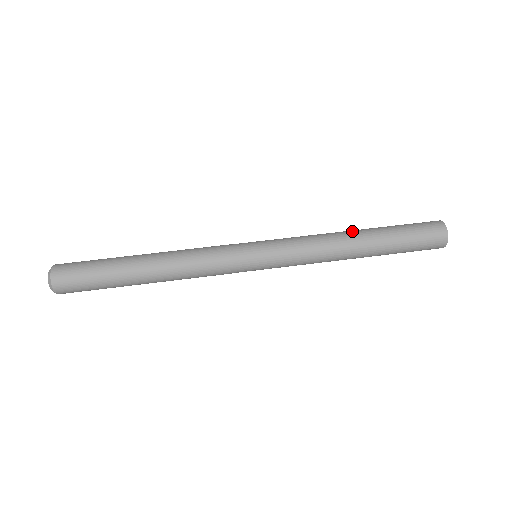
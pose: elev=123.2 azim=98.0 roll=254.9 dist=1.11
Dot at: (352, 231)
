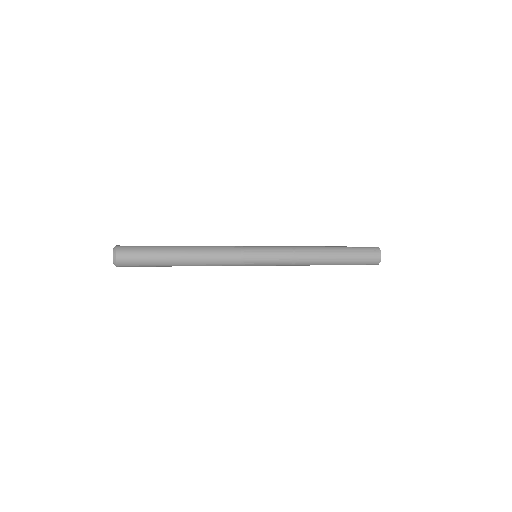
Dot at: (320, 246)
